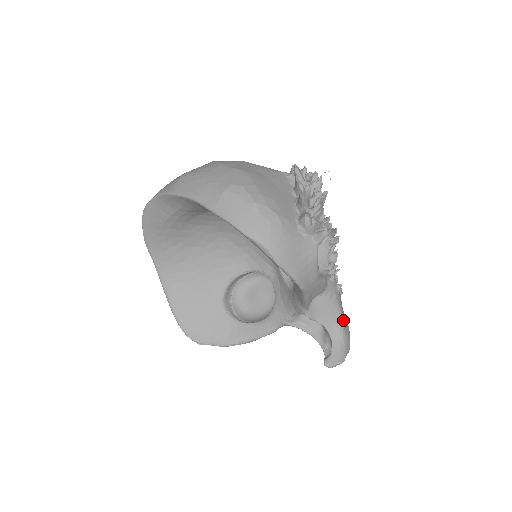
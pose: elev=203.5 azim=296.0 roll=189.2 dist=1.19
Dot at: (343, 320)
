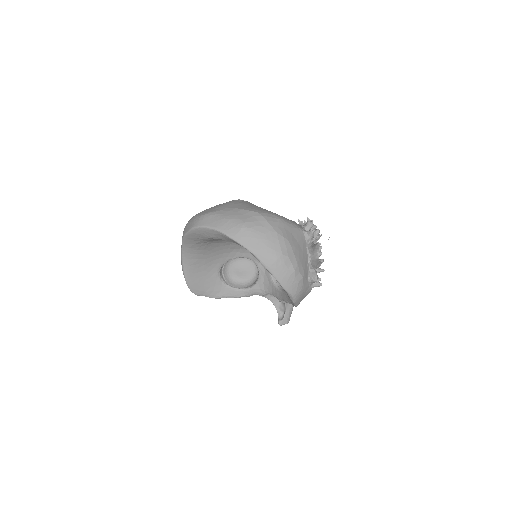
Dot at: occluded
